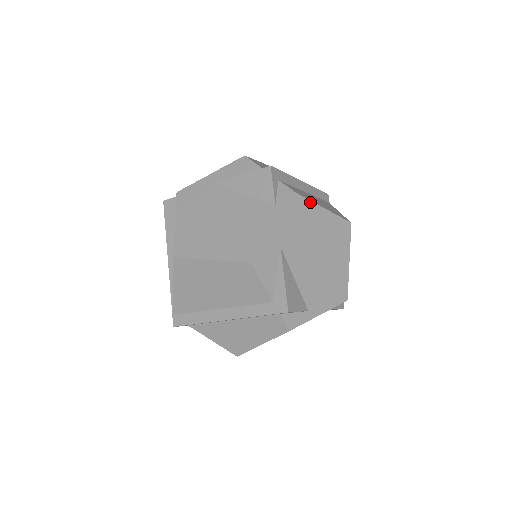
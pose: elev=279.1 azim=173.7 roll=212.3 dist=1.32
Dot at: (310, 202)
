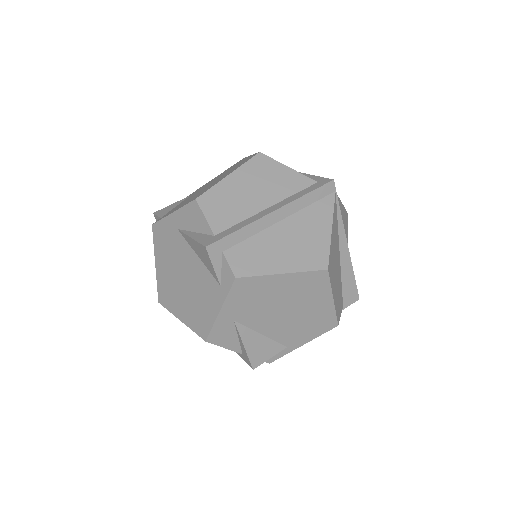
Dot at: (259, 277)
